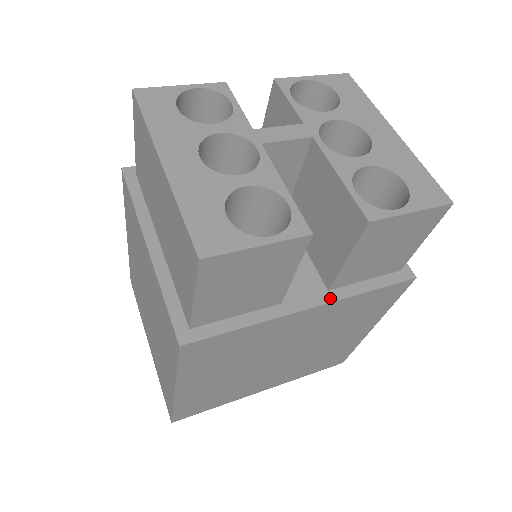
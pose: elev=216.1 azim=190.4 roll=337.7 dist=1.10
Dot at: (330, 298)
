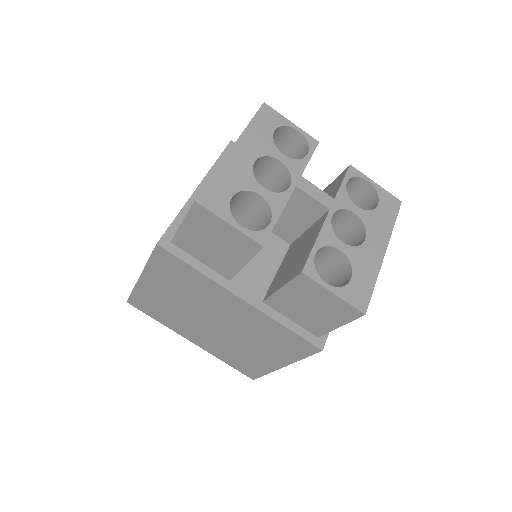
Dot at: (259, 306)
